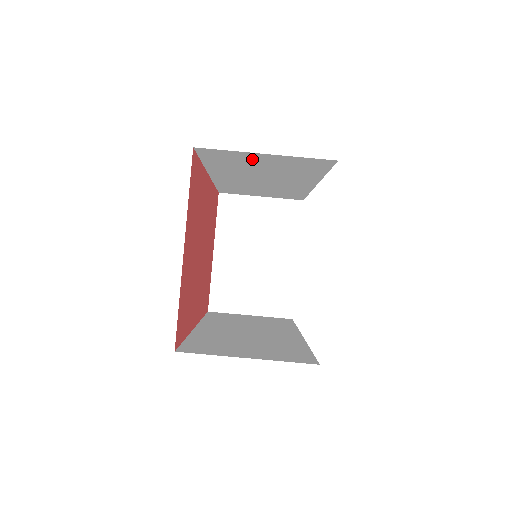
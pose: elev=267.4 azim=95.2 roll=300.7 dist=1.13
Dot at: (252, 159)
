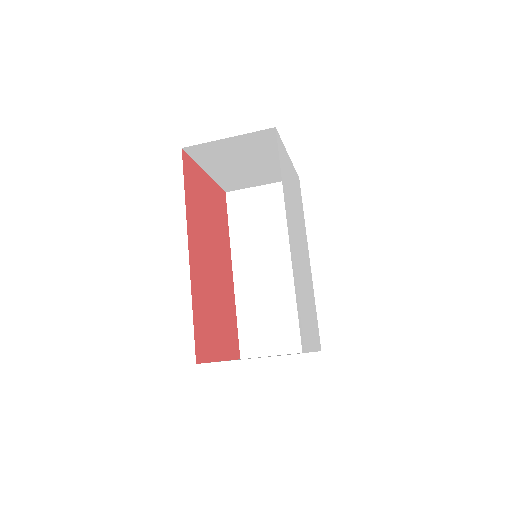
Dot at: occluded
